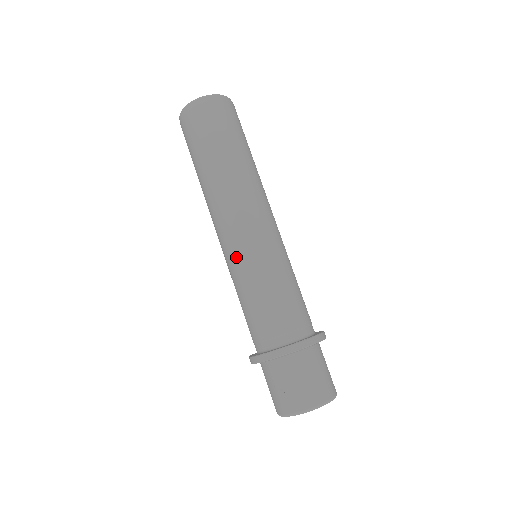
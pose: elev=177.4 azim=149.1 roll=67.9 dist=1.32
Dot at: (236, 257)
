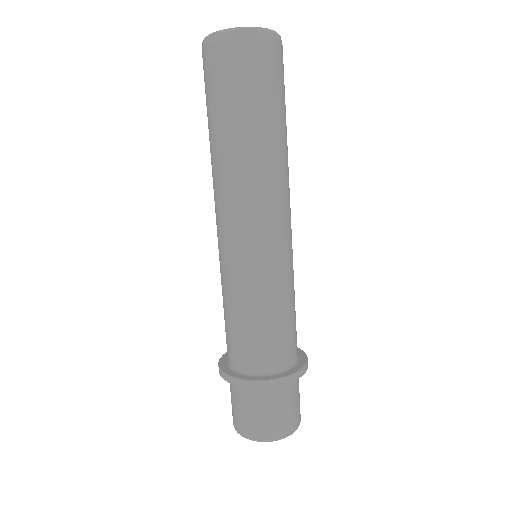
Dot at: occluded
